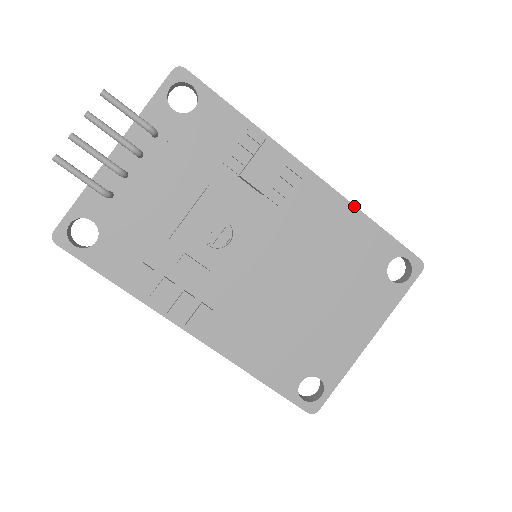
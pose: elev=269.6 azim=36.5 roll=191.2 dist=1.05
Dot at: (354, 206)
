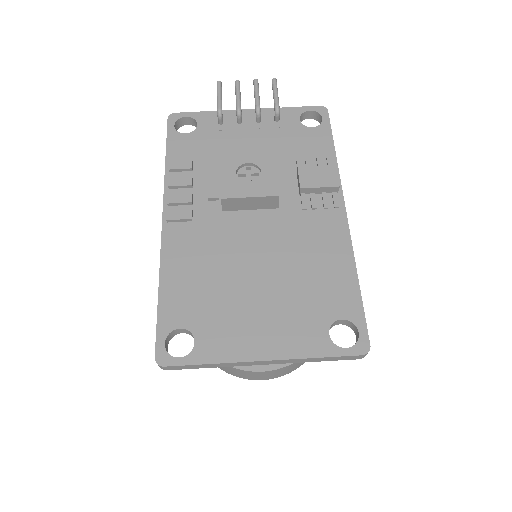
Dot at: occluded
